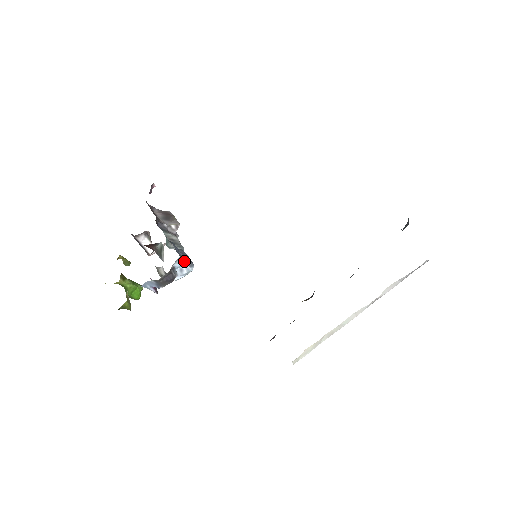
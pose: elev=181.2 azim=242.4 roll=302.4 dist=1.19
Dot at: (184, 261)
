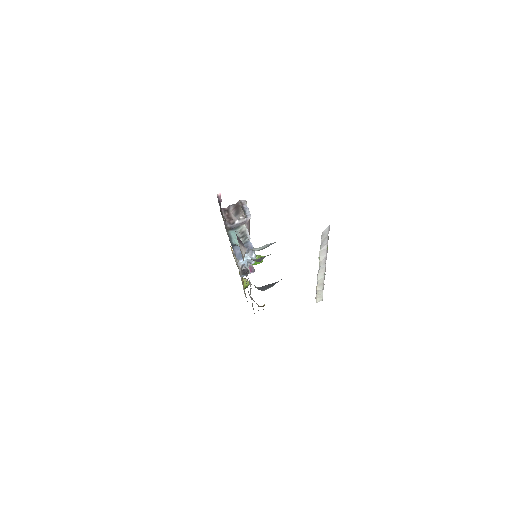
Dot at: (244, 258)
